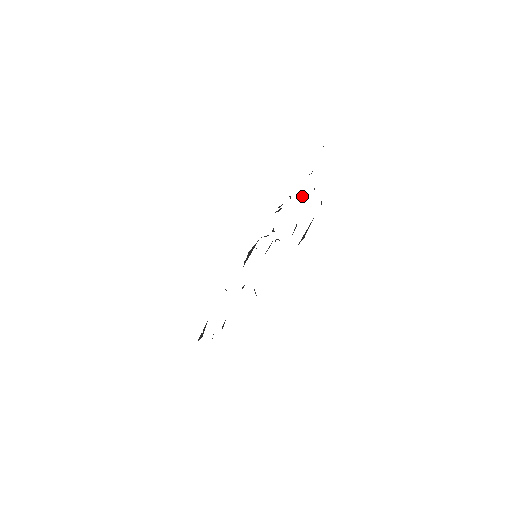
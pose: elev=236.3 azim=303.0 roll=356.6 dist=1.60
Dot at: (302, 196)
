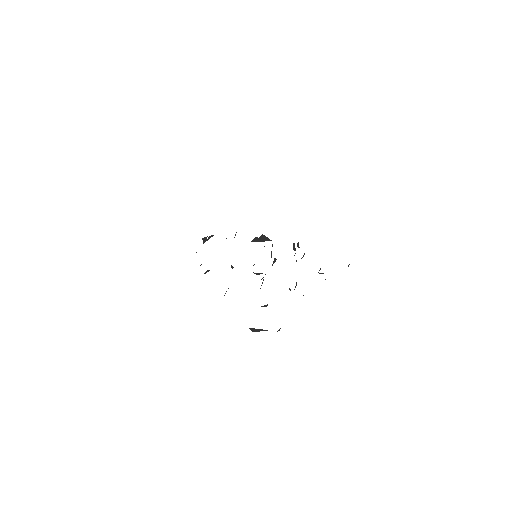
Dot at: occluded
